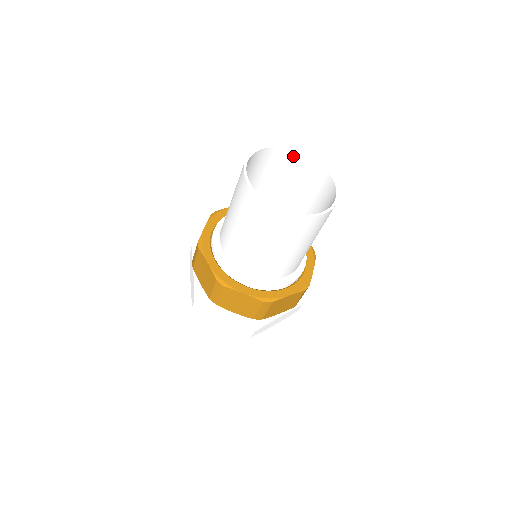
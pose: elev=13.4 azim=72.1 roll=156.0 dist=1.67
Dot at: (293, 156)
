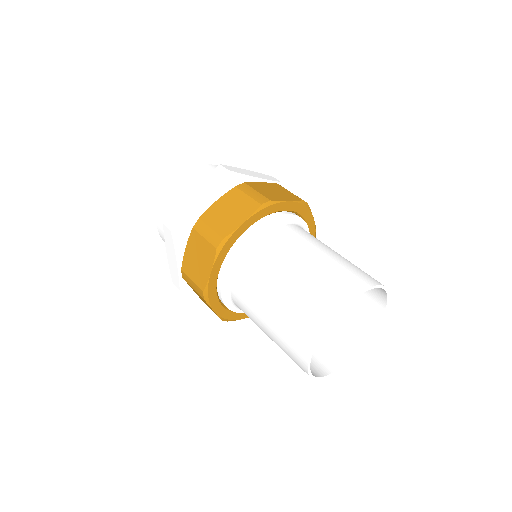
Dot at: (362, 284)
